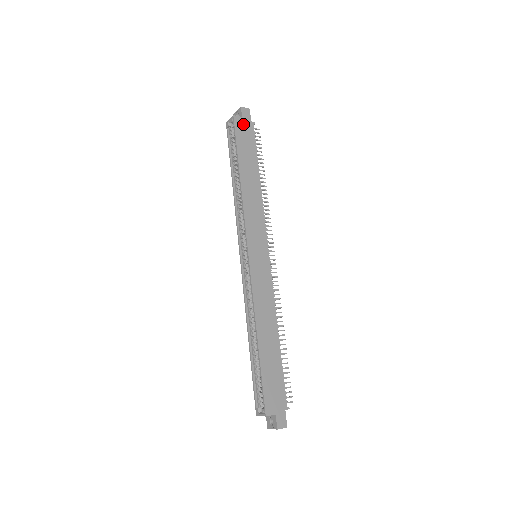
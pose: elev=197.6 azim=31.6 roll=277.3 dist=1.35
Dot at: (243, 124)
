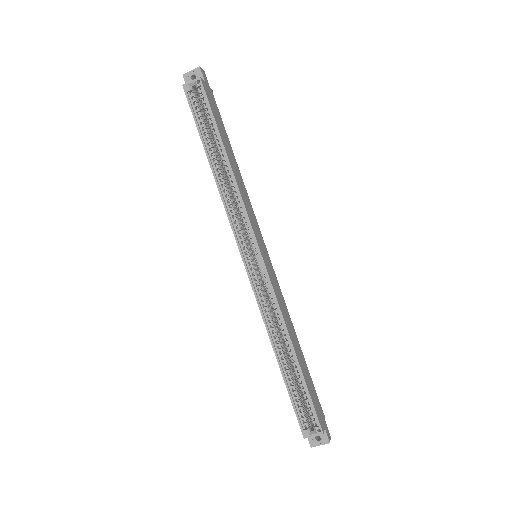
Dot at: (208, 90)
